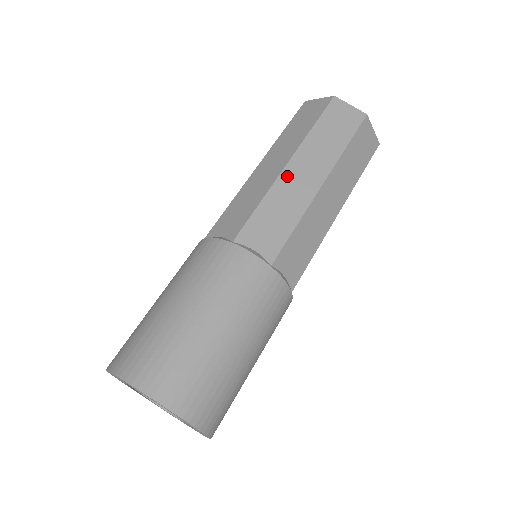
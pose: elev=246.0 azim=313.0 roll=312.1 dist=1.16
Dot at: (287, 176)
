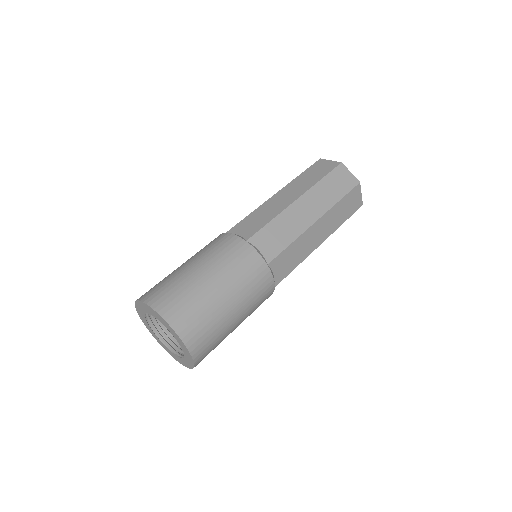
Dot at: (294, 208)
